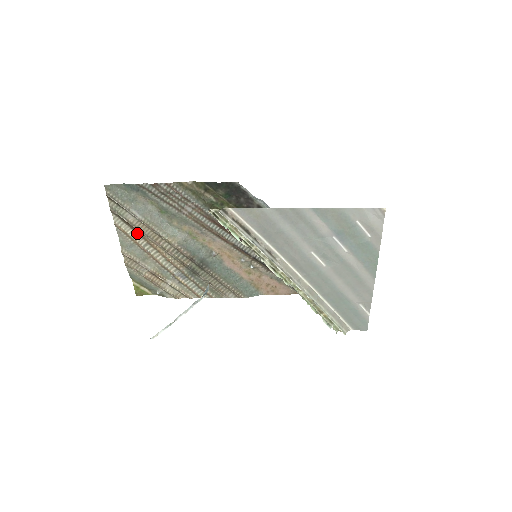
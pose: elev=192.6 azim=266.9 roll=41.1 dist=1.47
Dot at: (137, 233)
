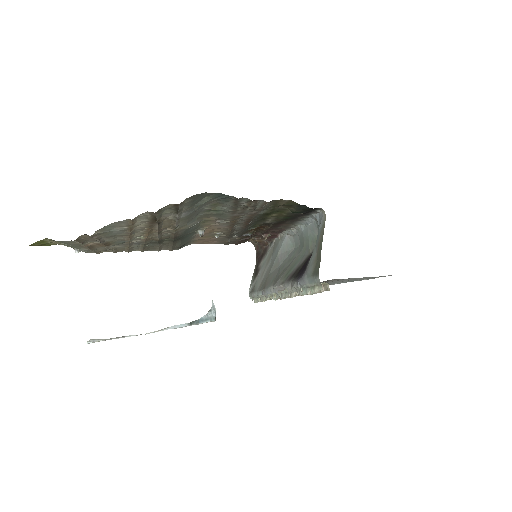
Dot at: (148, 224)
